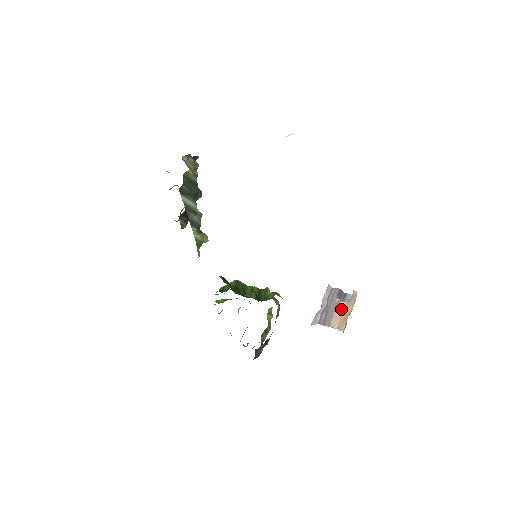
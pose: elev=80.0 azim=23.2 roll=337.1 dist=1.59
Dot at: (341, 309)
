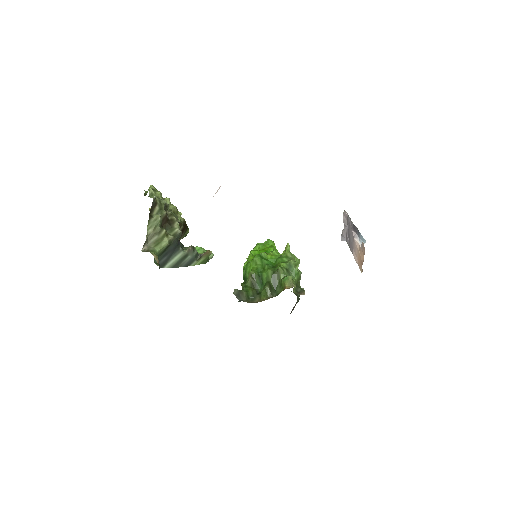
Dot at: (357, 249)
